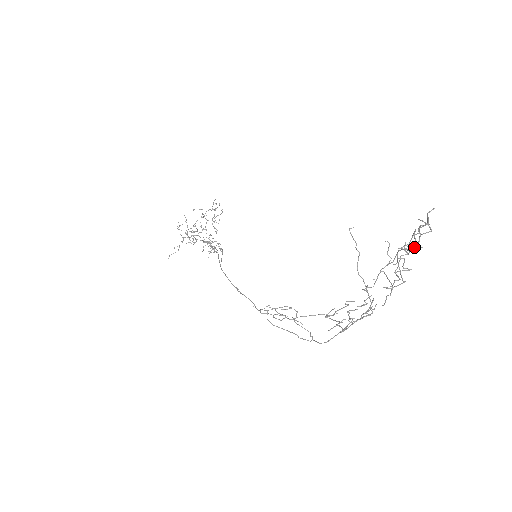
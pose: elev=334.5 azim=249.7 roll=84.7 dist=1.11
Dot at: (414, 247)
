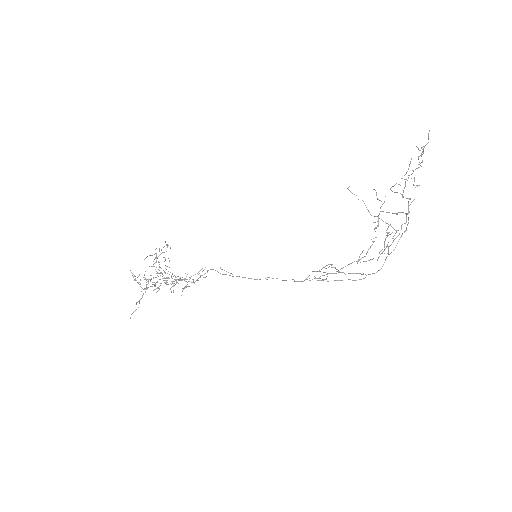
Dot at: (417, 168)
